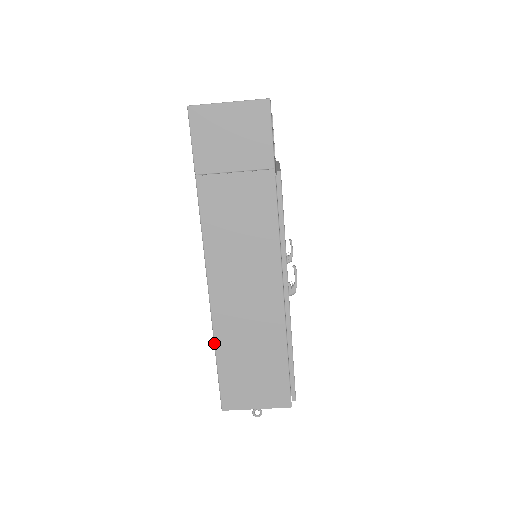
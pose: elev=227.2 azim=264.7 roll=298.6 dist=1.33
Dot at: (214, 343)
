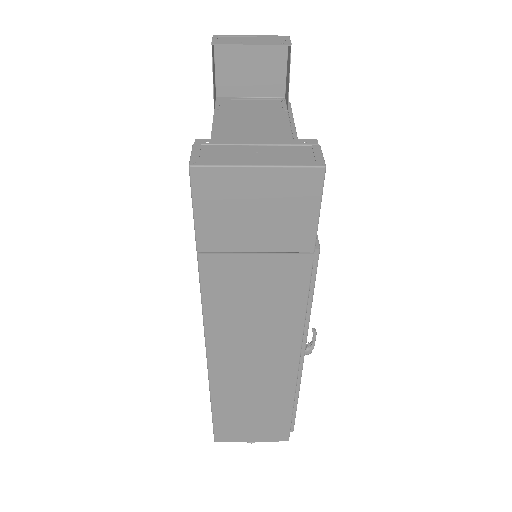
Dot at: (210, 399)
